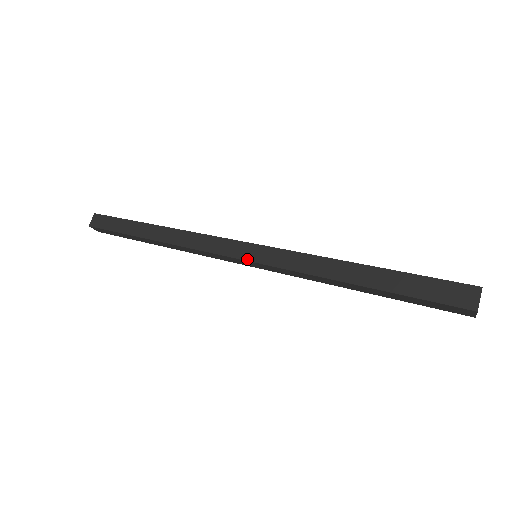
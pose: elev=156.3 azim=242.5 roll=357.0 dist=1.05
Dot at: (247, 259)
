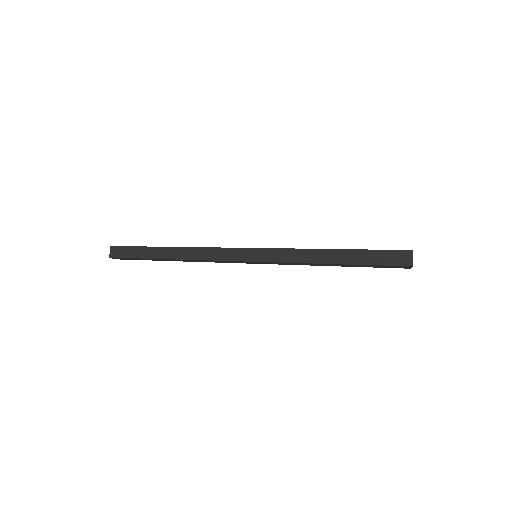
Dot at: (252, 260)
